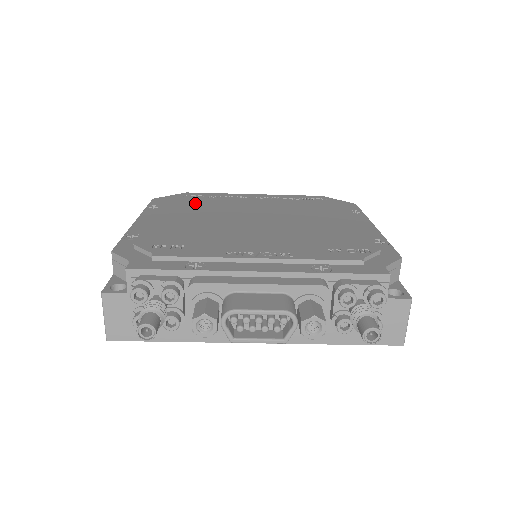
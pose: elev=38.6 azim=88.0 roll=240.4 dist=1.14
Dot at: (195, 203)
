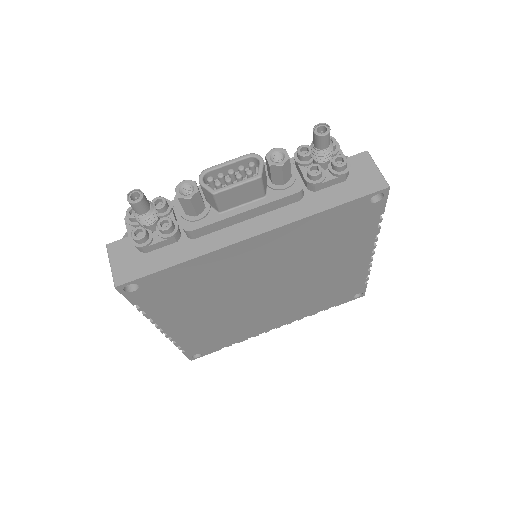
Dot at: occluded
